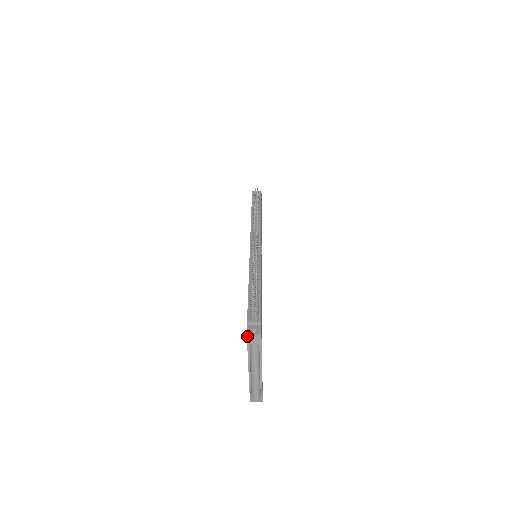
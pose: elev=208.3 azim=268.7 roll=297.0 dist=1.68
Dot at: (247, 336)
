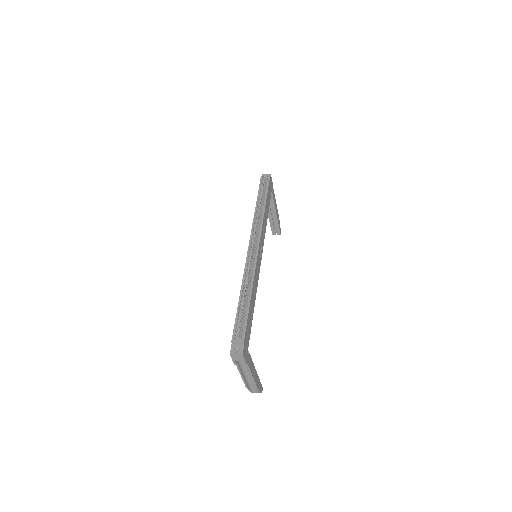
Dot at: (230, 355)
